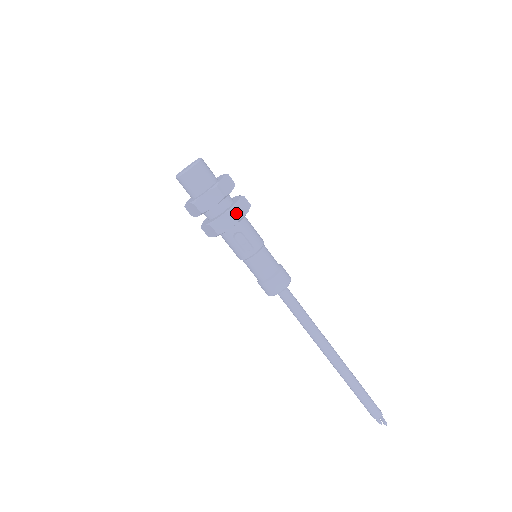
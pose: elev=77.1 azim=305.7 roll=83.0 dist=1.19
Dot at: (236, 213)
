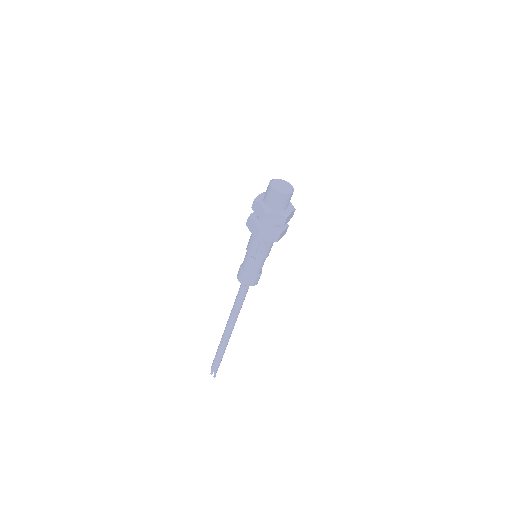
Dot at: (279, 237)
